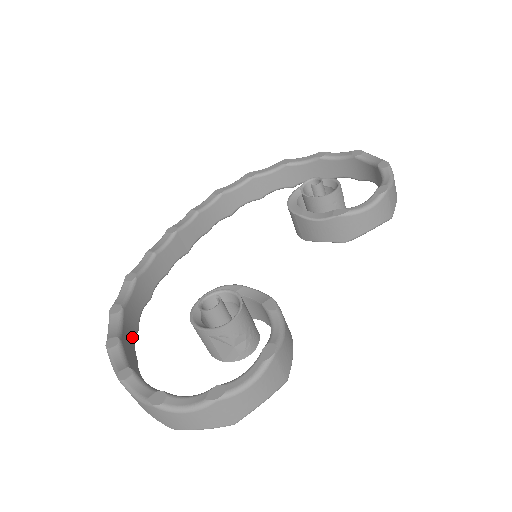
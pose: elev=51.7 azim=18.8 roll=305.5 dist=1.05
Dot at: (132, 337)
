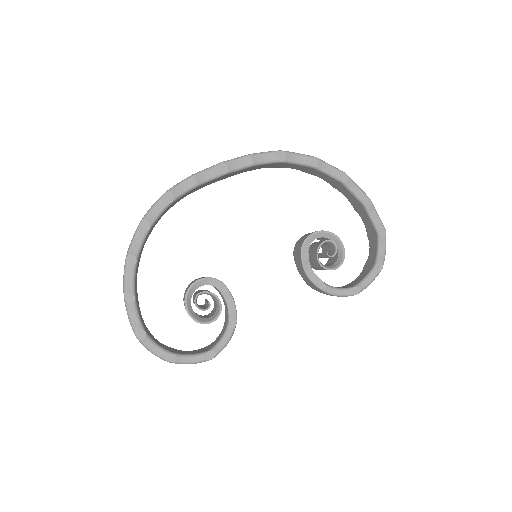
Dot at: (144, 244)
